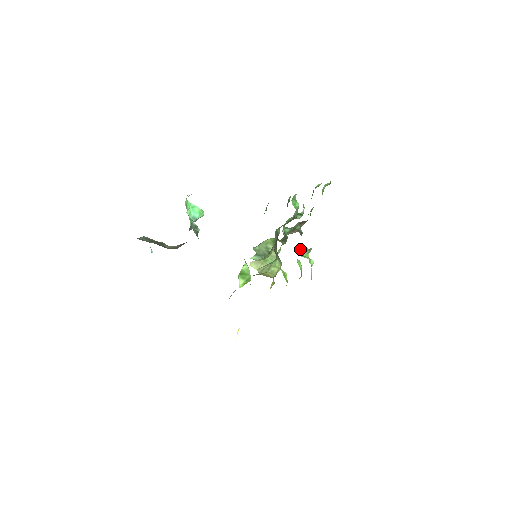
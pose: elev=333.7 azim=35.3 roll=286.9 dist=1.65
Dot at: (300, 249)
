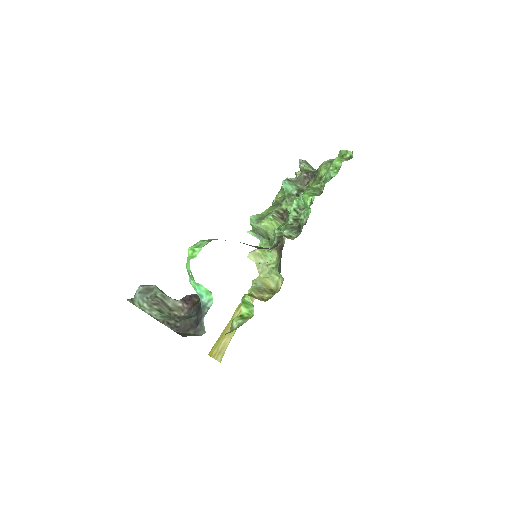
Dot at: (297, 175)
